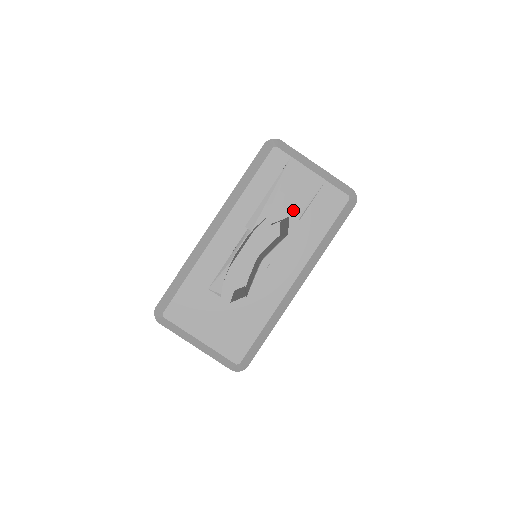
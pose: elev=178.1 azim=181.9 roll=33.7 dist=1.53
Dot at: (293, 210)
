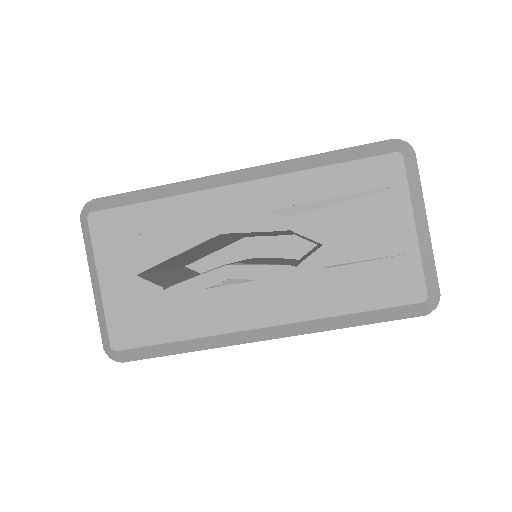
Dot at: occluded
